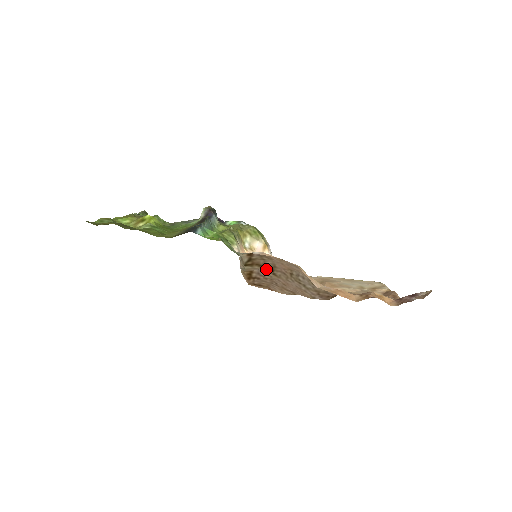
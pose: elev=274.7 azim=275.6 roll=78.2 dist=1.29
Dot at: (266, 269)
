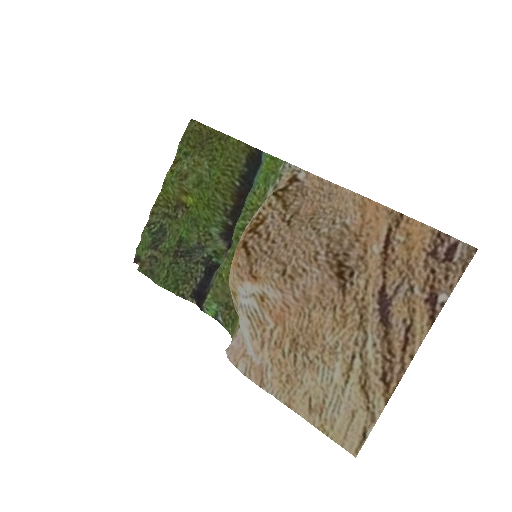
Dot at: (285, 214)
